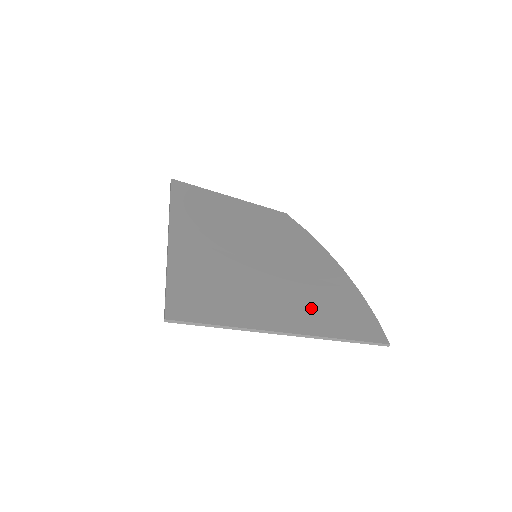
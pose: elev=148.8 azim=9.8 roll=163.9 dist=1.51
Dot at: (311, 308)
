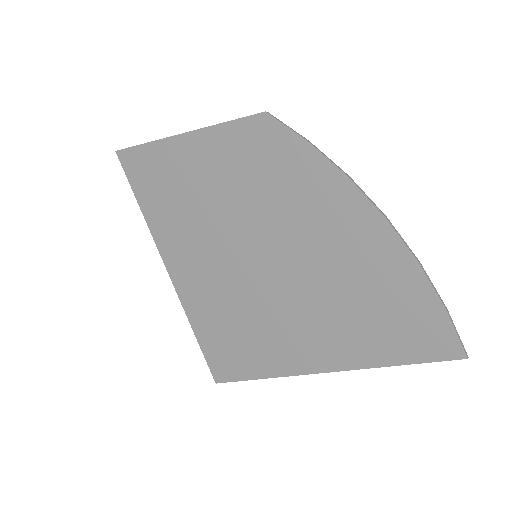
Dot at: (342, 327)
